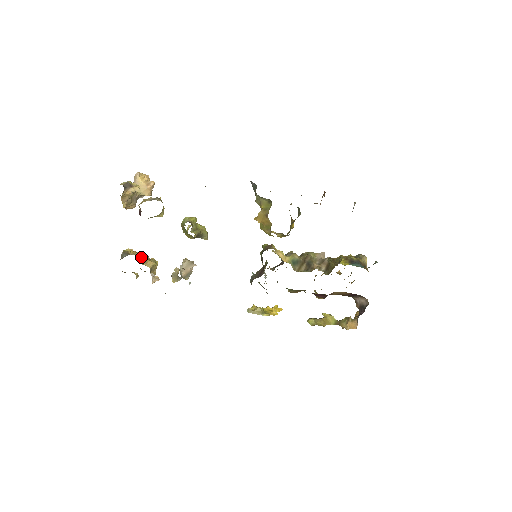
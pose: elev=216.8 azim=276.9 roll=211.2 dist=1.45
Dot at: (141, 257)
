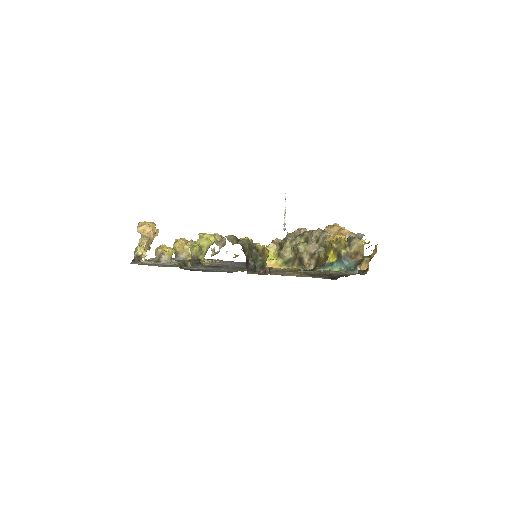
Dot at: (185, 253)
